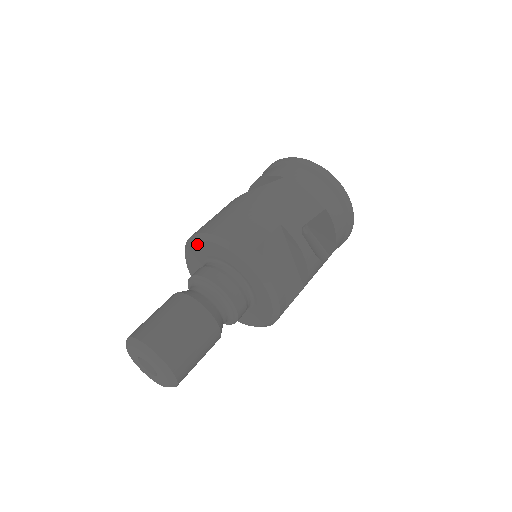
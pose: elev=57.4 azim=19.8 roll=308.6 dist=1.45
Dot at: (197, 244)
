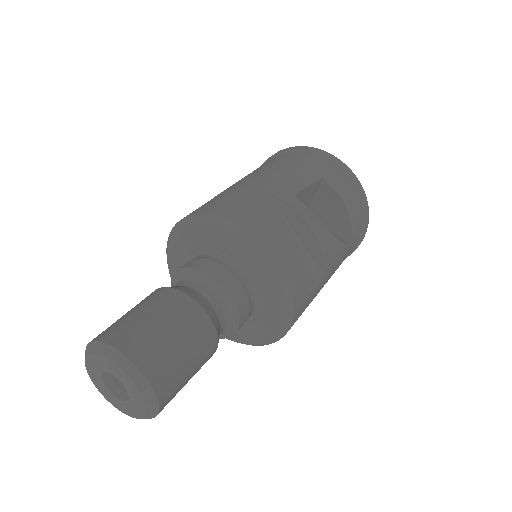
Dot at: (174, 242)
